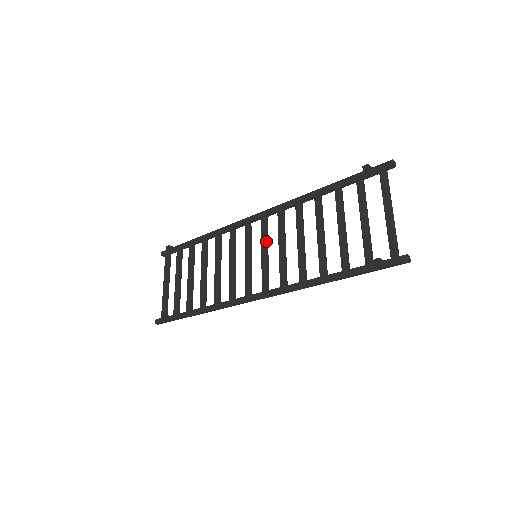
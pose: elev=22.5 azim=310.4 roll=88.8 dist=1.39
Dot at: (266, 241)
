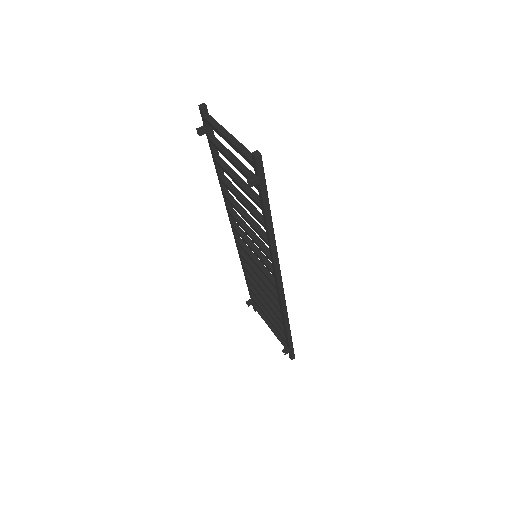
Dot at: (247, 240)
